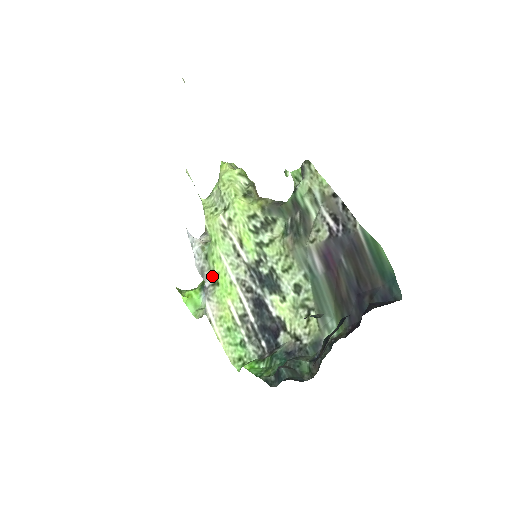
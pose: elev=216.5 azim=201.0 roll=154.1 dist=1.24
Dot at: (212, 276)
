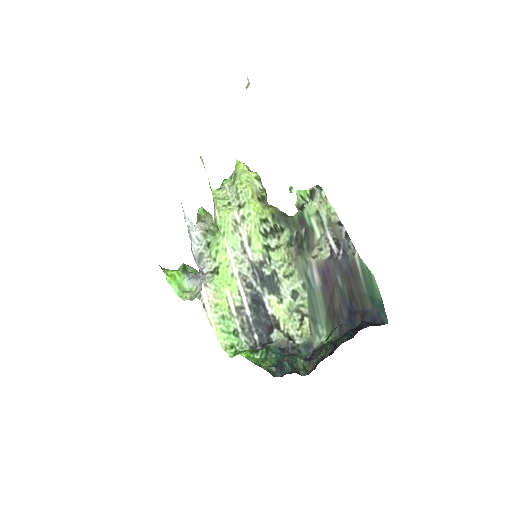
Dot at: (212, 264)
